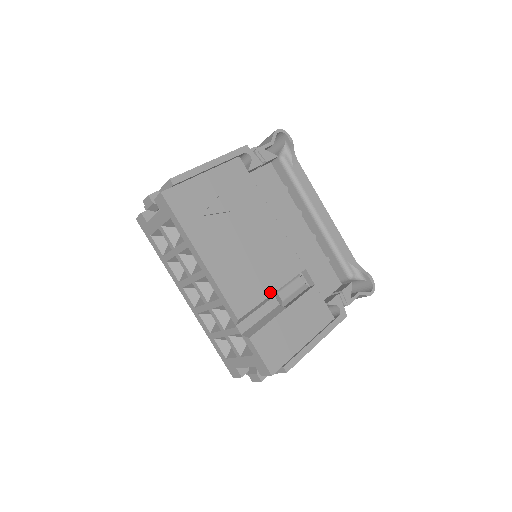
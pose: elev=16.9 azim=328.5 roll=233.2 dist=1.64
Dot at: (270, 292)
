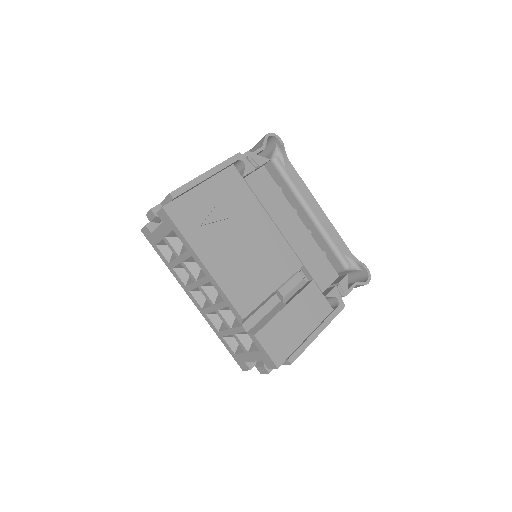
Dot at: (271, 291)
